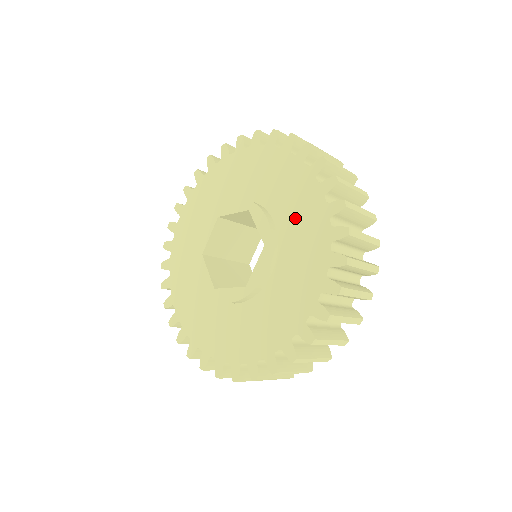
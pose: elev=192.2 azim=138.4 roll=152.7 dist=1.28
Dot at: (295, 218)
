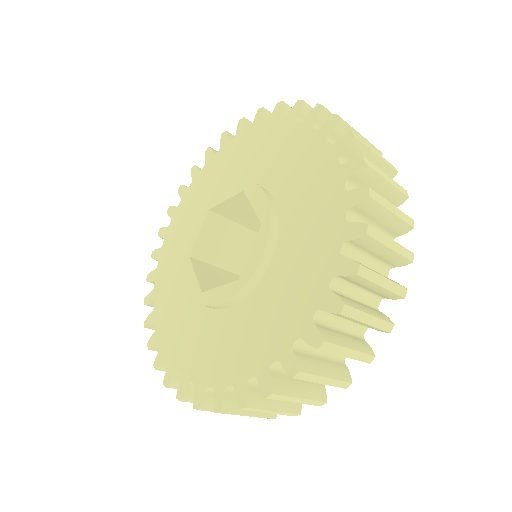
Dot at: (283, 288)
